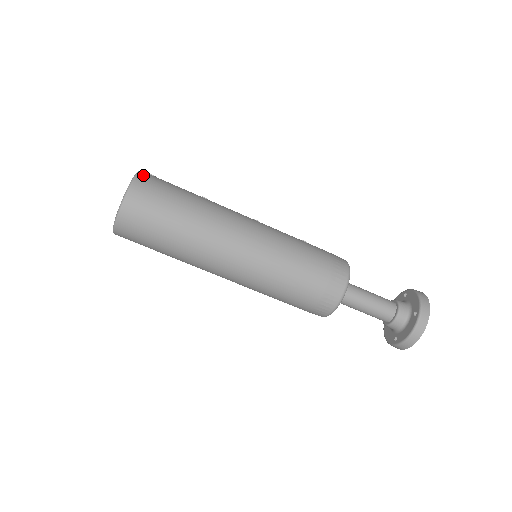
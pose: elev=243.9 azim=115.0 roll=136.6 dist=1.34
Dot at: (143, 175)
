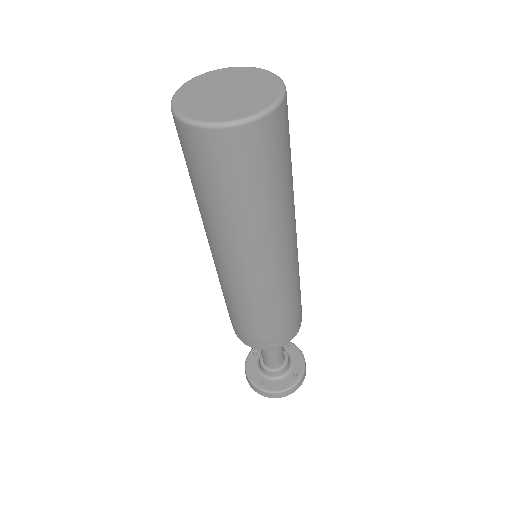
Dot at: occluded
